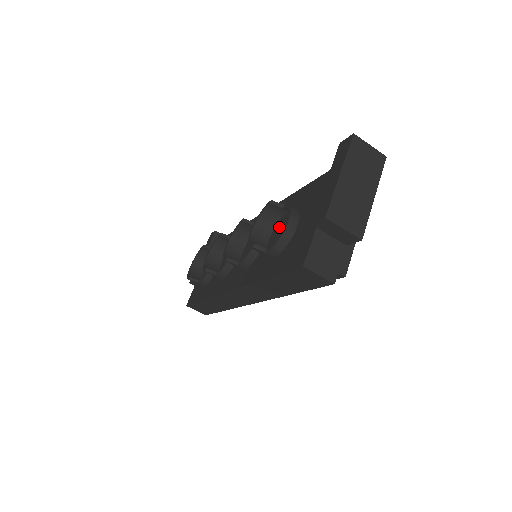
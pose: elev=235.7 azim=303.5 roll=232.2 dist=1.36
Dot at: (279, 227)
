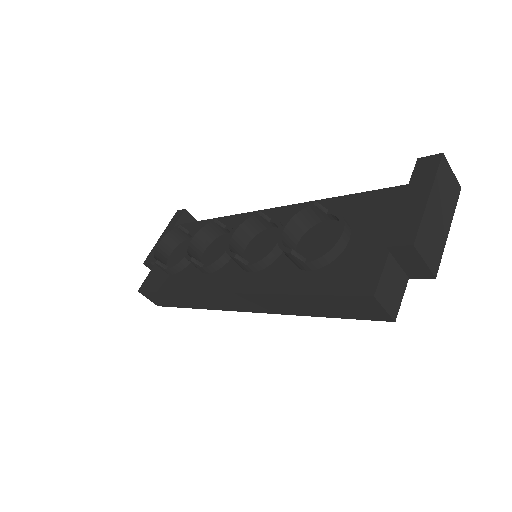
Dot at: (315, 234)
